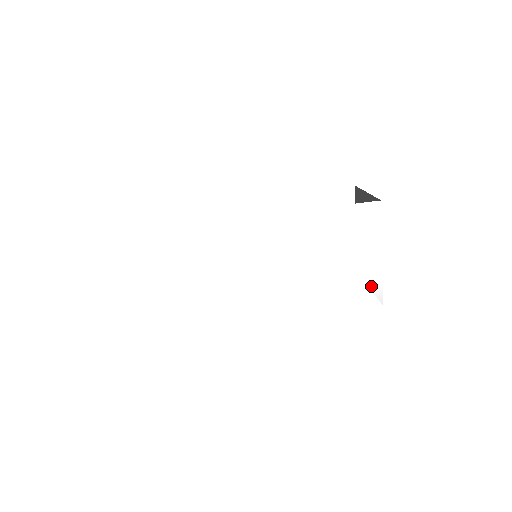
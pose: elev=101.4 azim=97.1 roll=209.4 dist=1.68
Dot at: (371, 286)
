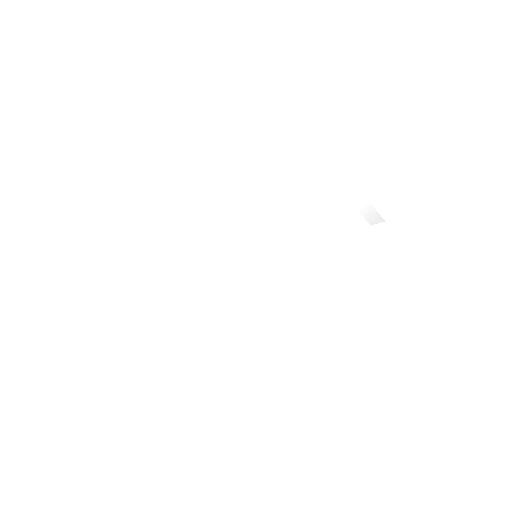
Dot at: (360, 210)
